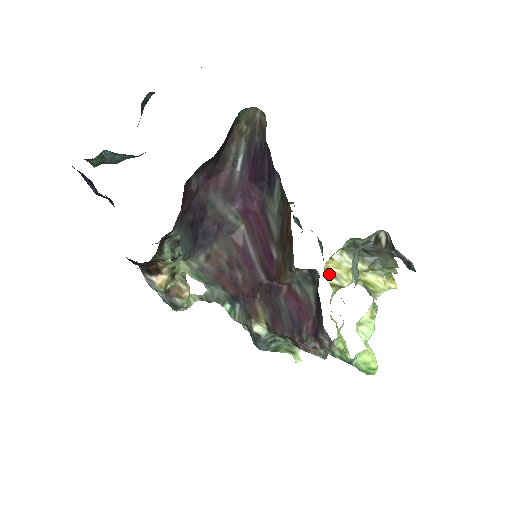
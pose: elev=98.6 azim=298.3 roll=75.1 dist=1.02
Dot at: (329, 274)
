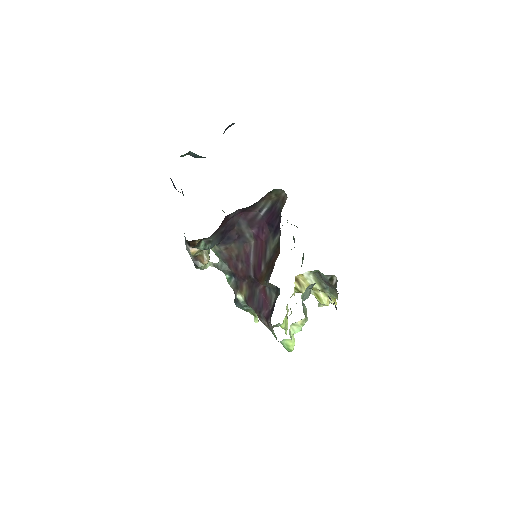
Dot at: (297, 282)
